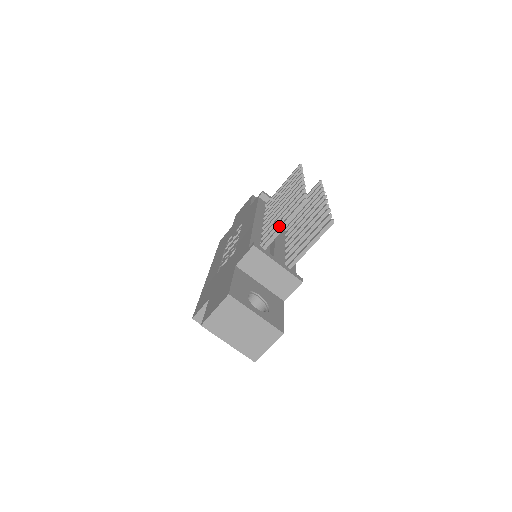
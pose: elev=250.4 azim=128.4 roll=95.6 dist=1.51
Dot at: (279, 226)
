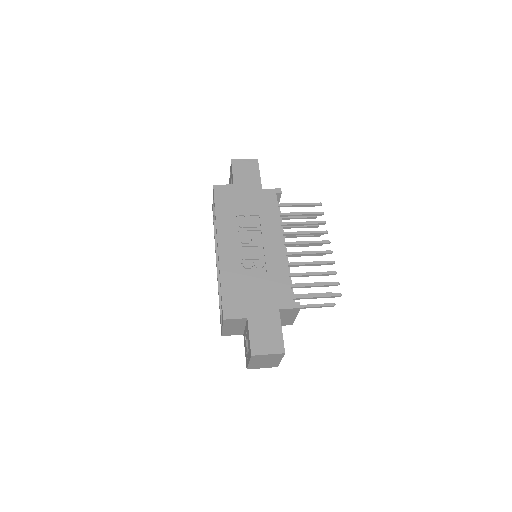
Dot at: (314, 295)
